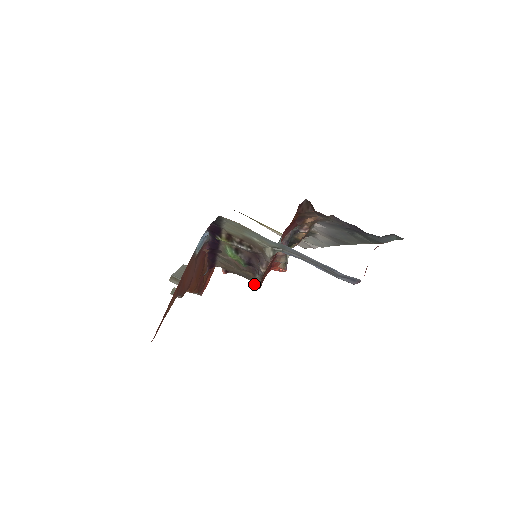
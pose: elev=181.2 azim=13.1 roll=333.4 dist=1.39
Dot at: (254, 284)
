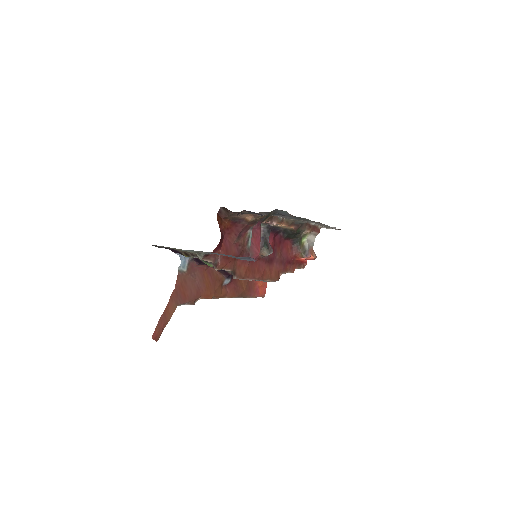
Dot at: occluded
